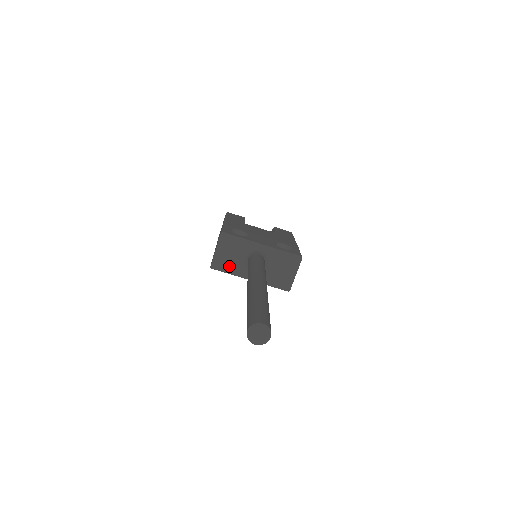
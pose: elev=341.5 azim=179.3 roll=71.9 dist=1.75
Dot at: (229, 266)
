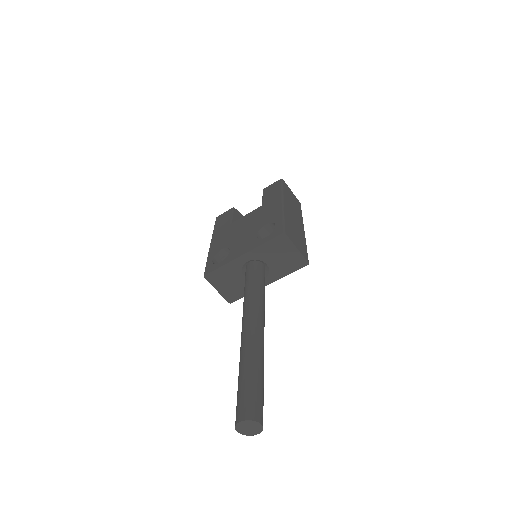
Dot at: (240, 291)
